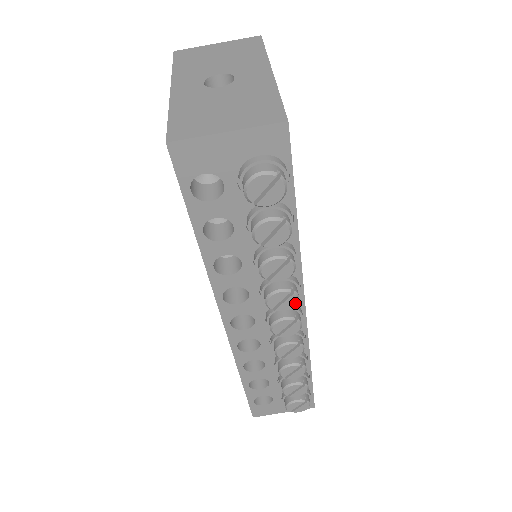
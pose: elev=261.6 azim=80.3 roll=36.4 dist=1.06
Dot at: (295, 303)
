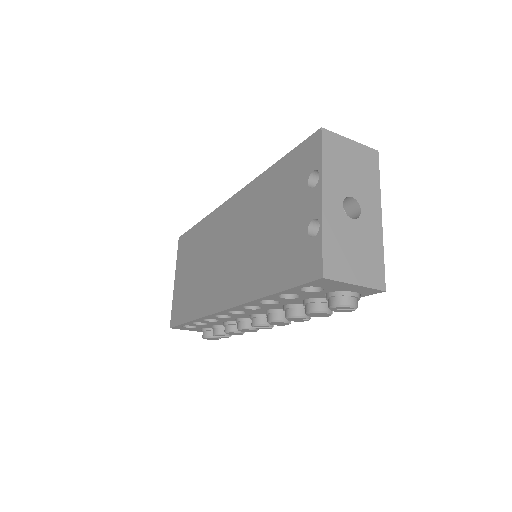
Dot at: (284, 325)
